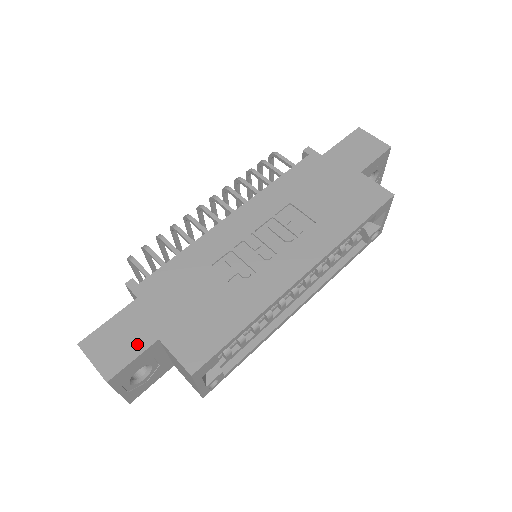
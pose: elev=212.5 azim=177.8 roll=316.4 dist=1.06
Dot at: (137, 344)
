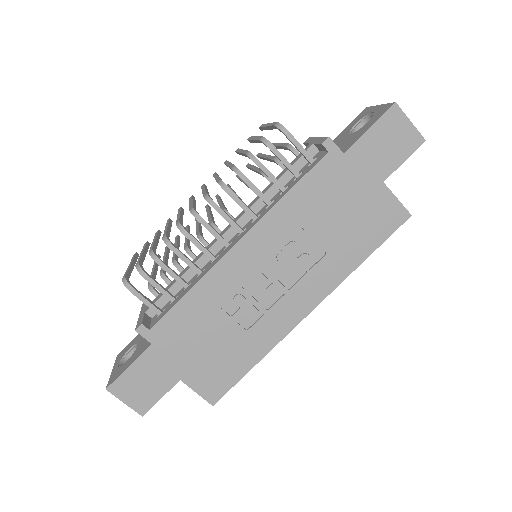
Dot at: (161, 386)
